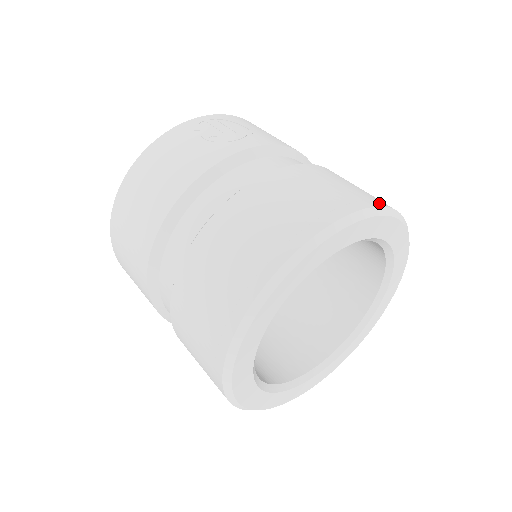
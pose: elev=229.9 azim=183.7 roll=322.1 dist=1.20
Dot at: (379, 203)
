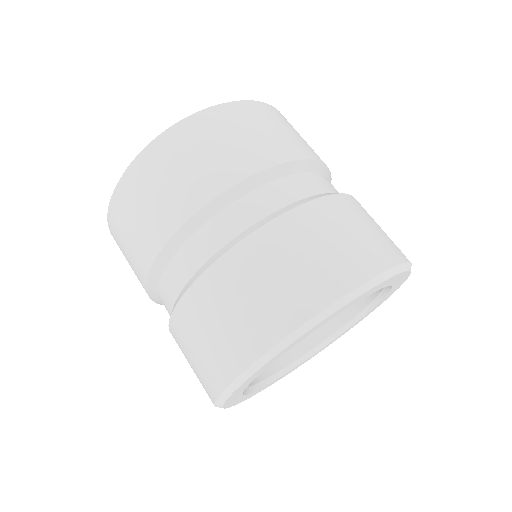
Dot at: occluded
